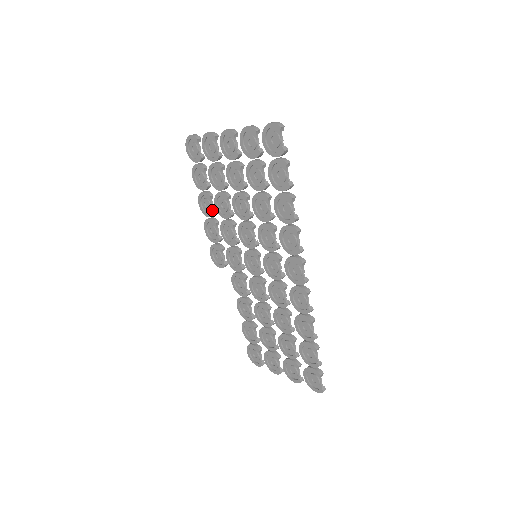
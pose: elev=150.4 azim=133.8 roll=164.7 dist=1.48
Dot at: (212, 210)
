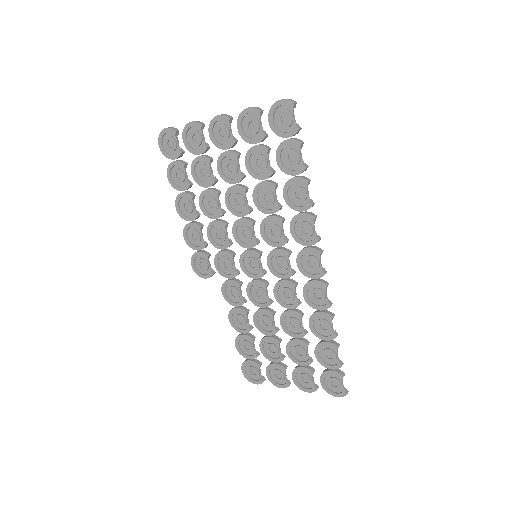
Dot at: (195, 212)
